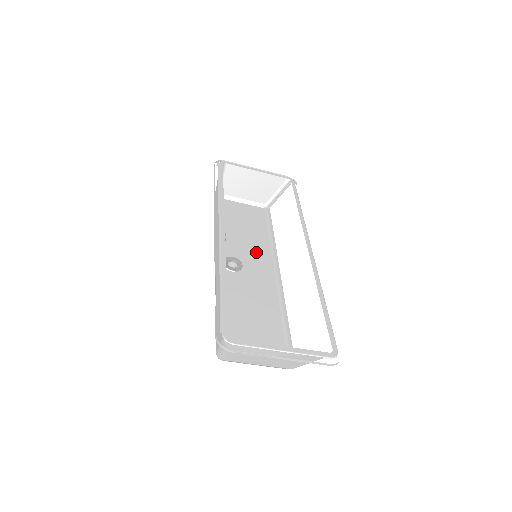
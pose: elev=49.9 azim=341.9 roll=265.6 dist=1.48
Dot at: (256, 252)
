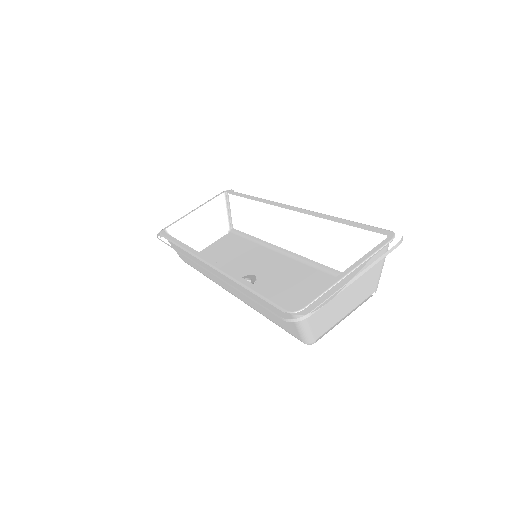
Dot at: (255, 259)
